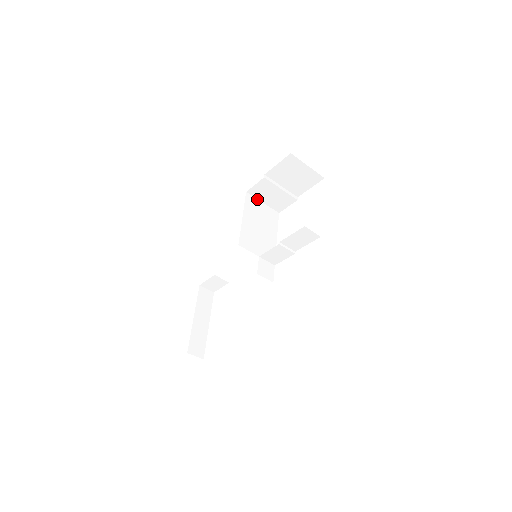
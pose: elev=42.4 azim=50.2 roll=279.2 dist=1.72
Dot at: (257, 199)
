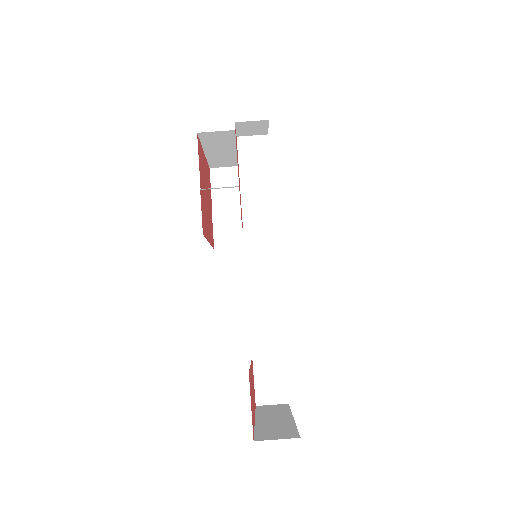
Dot at: occluded
